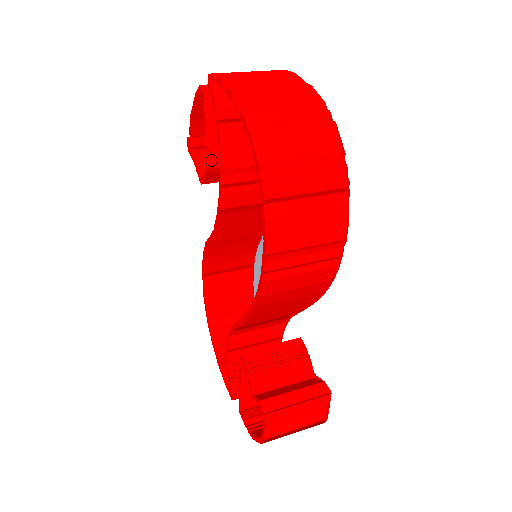
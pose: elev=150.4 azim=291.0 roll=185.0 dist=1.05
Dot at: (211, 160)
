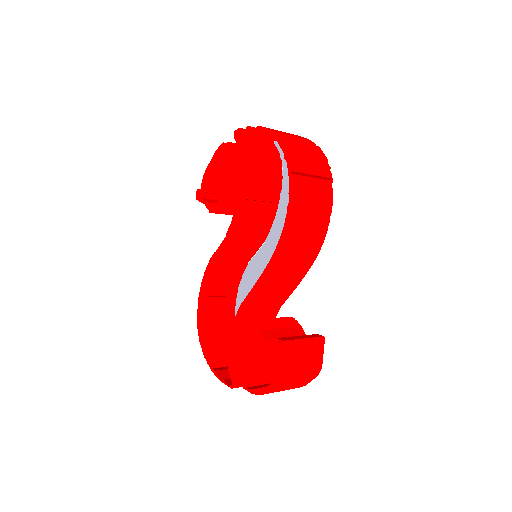
Dot at: (230, 185)
